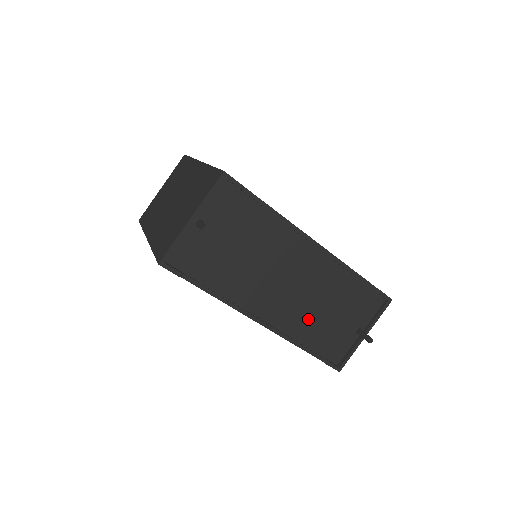
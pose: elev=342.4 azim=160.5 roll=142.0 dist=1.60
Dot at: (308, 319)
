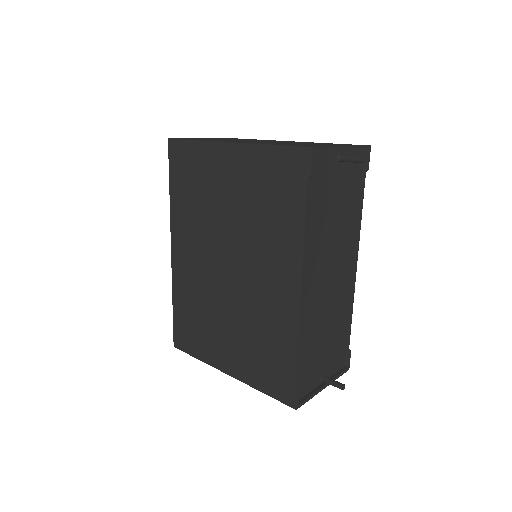
Dot at: (315, 327)
